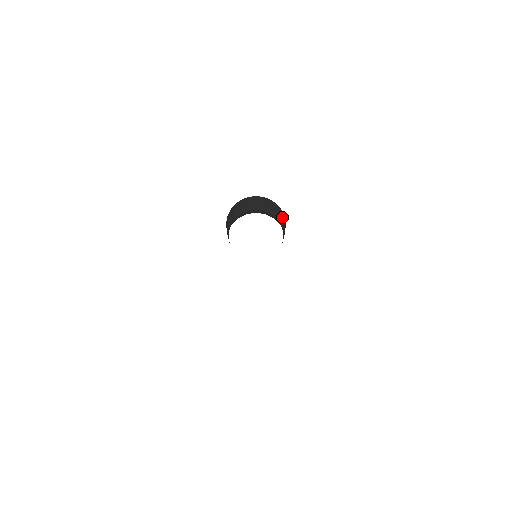
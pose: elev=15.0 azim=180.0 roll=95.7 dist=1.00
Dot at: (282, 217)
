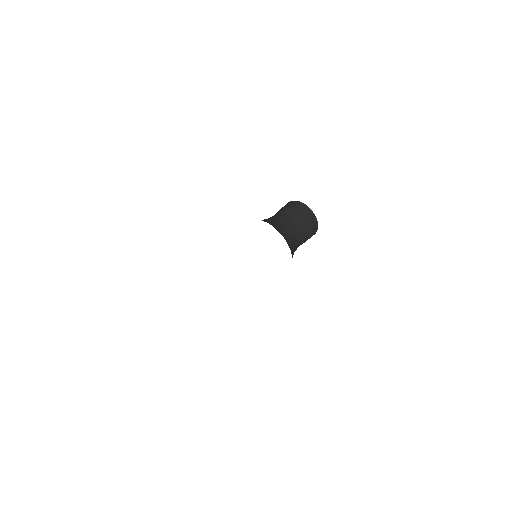
Dot at: (308, 218)
